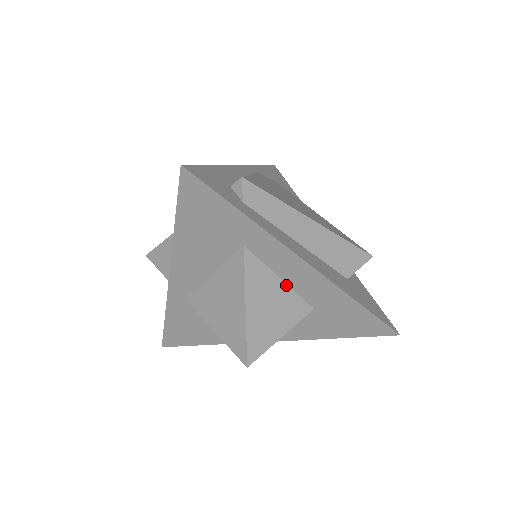
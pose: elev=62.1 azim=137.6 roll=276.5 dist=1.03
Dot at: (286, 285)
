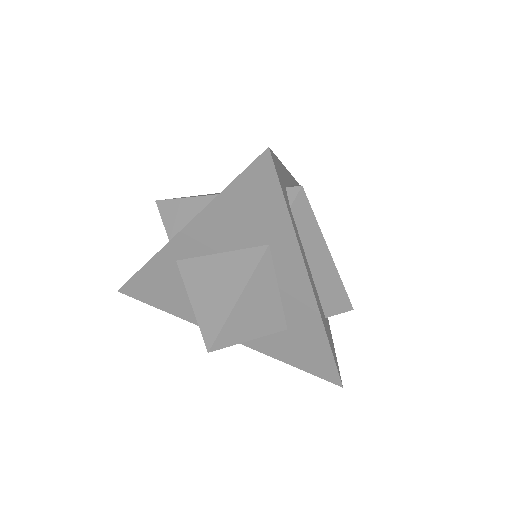
Dot at: (279, 297)
